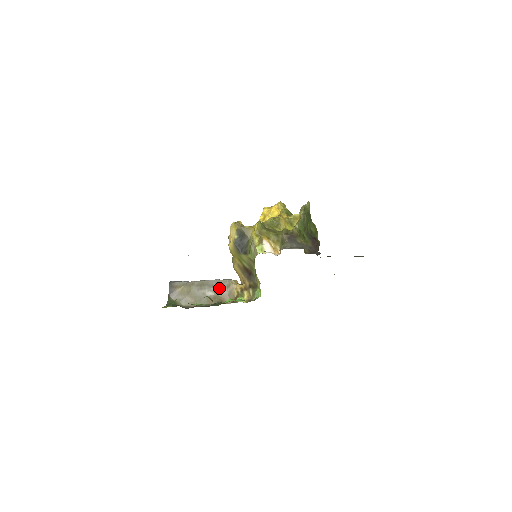
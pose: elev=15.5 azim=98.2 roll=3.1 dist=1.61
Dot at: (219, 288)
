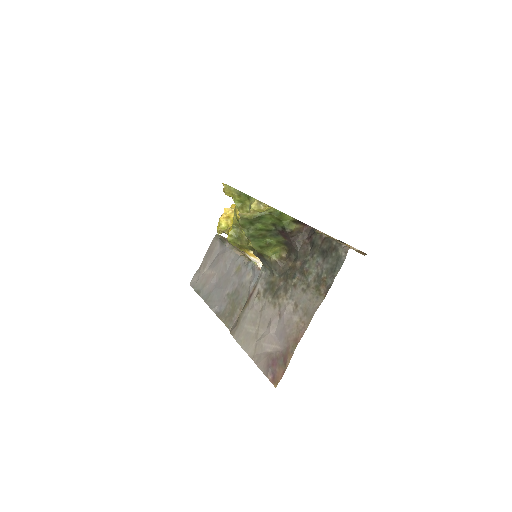
Dot at: occluded
